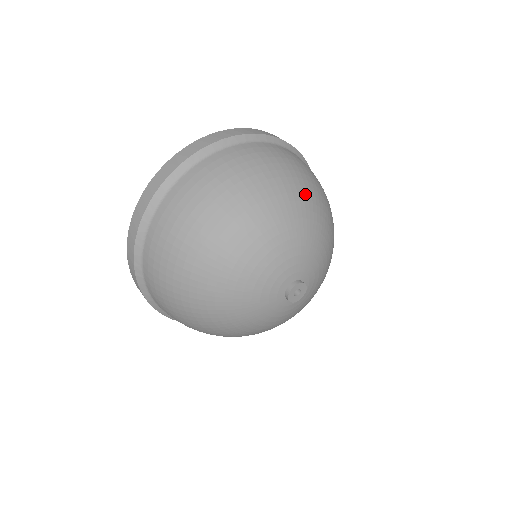
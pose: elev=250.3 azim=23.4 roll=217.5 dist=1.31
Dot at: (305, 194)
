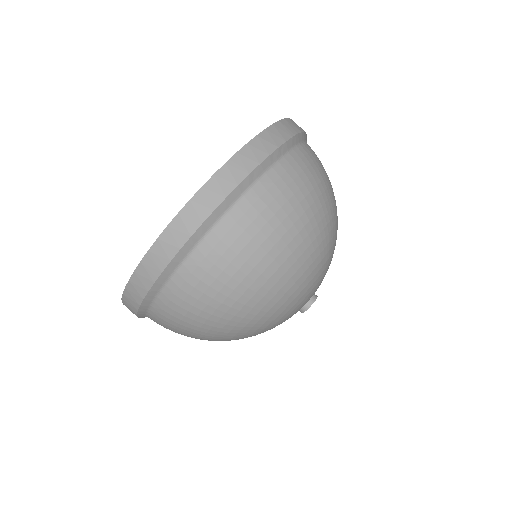
Dot at: (331, 220)
